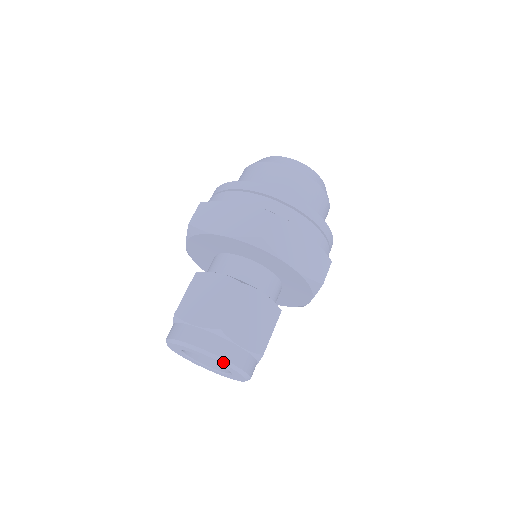
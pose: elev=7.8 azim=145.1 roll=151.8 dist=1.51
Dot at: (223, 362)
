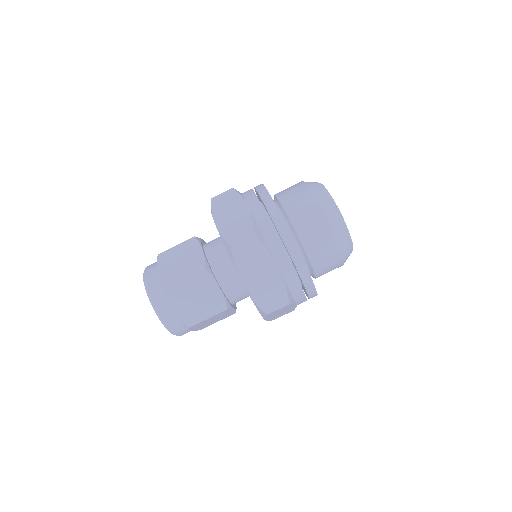
Dot at: (144, 277)
